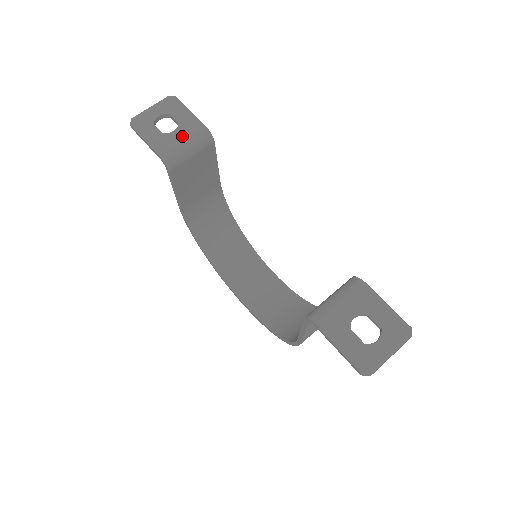
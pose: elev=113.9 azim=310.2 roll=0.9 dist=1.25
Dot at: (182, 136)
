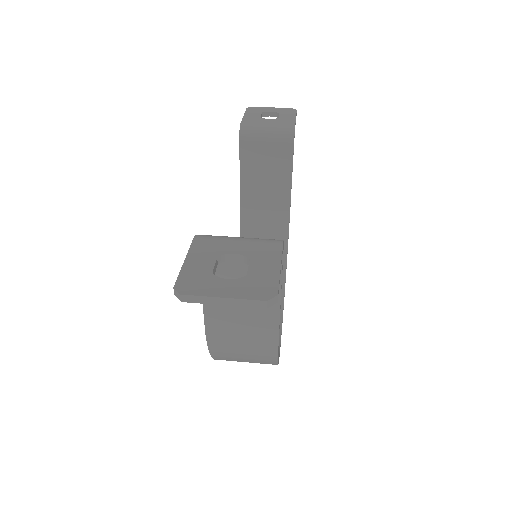
Dot at: (271, 122)
